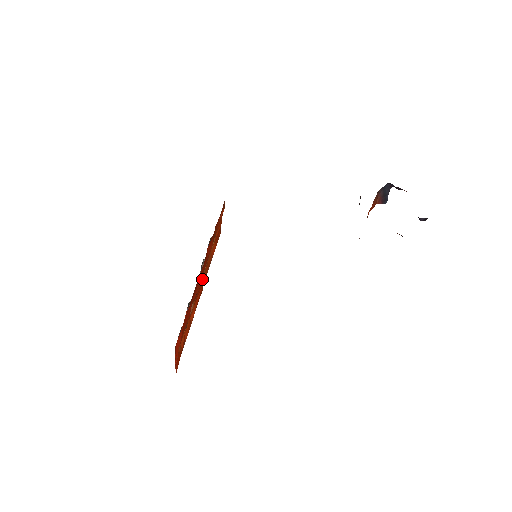
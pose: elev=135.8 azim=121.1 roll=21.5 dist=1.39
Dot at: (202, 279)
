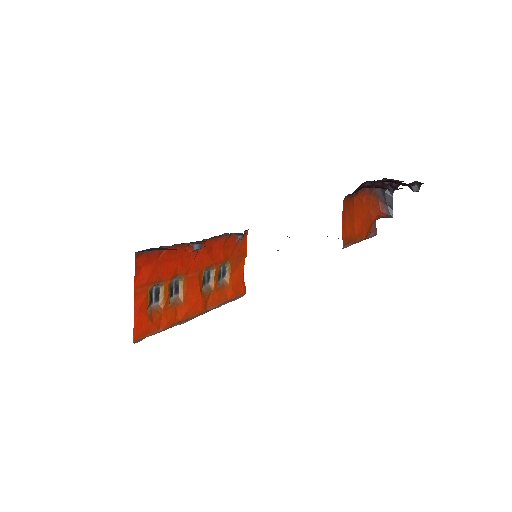
Dot at: (205, 295)
